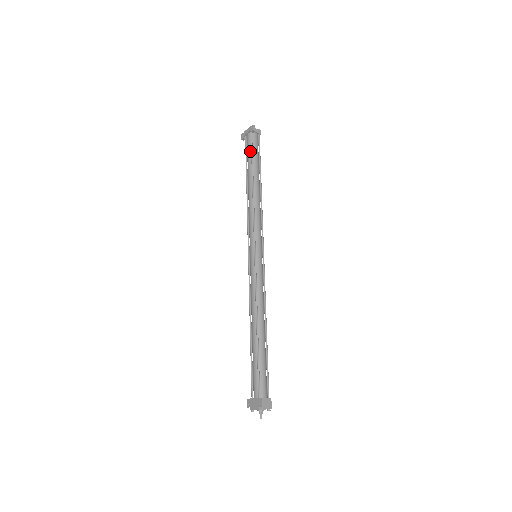
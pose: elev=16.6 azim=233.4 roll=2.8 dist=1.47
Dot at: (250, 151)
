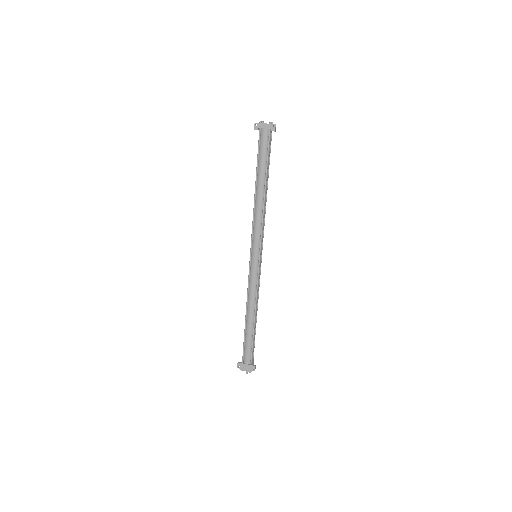
Dot at: (266, 151)
